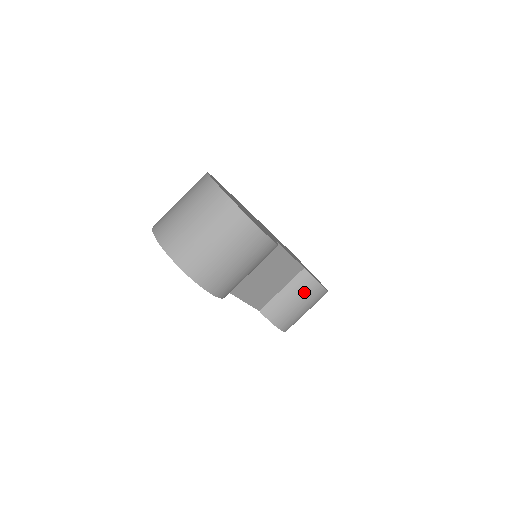
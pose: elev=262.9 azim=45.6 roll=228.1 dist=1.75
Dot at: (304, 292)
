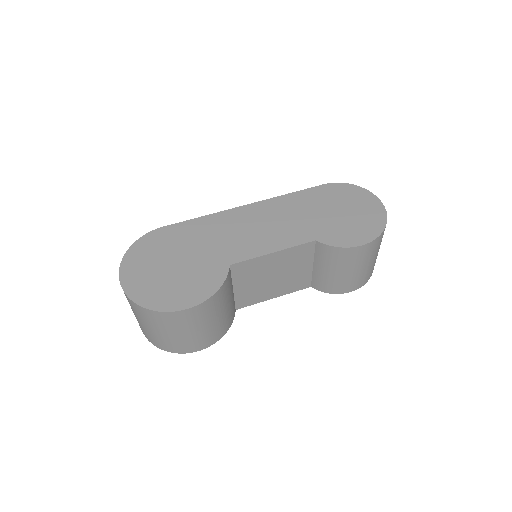
Dot at: (336, 261)
